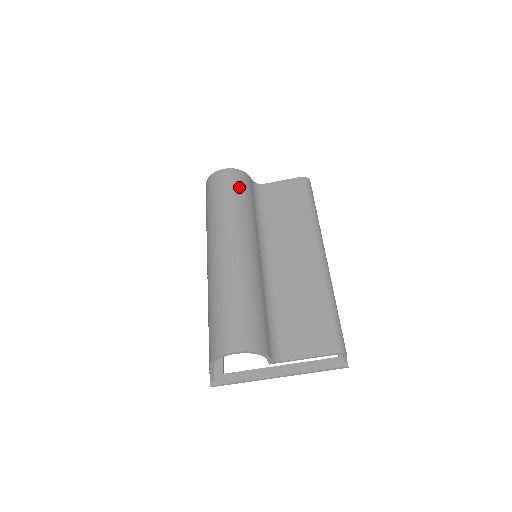
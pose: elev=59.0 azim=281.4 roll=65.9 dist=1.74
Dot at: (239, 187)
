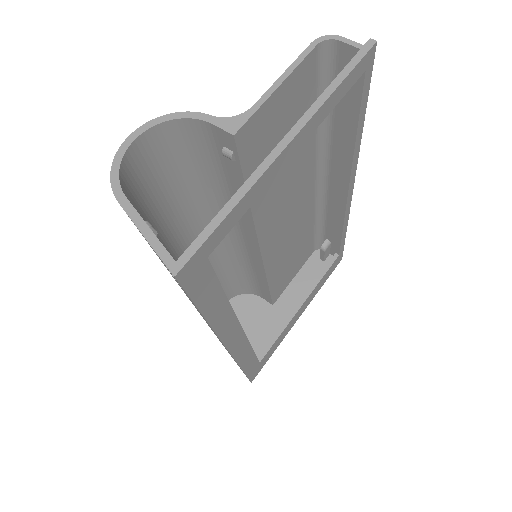
Dot at: occluded
